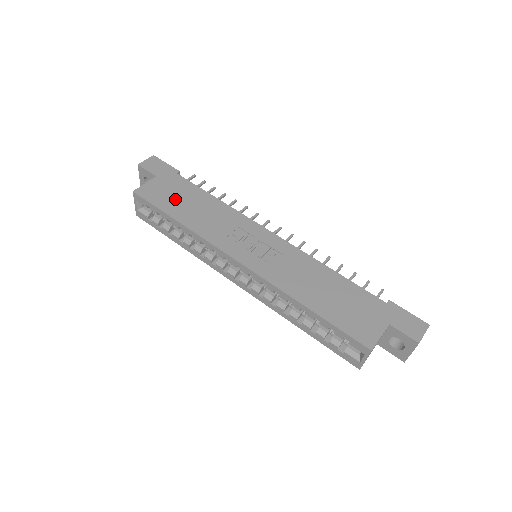
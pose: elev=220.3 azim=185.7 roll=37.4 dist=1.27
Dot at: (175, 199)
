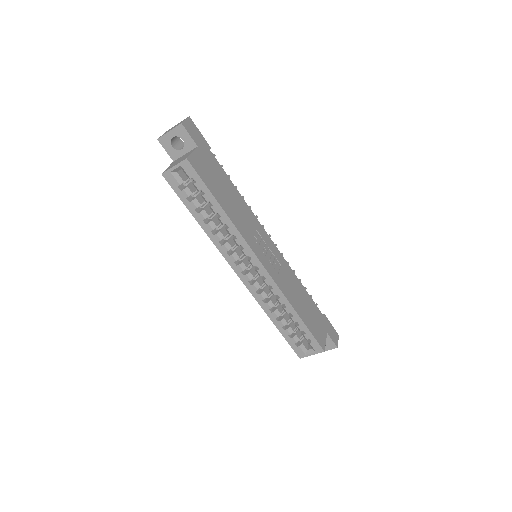
Dot at: (216, 182)
